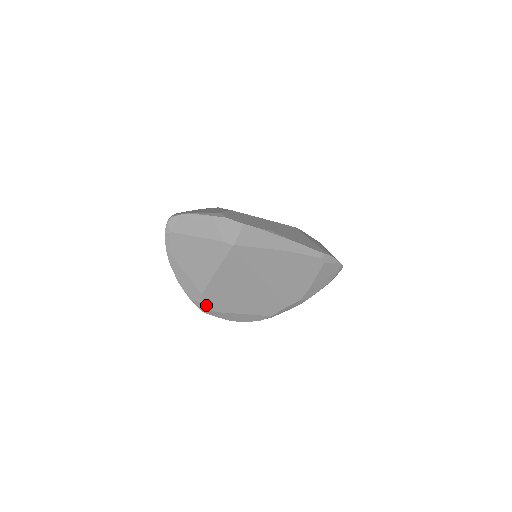
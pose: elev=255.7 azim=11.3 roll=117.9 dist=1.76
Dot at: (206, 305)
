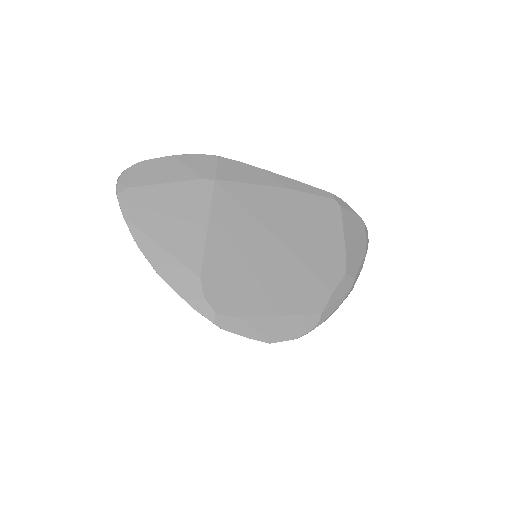
Dot at: (214, 303)
